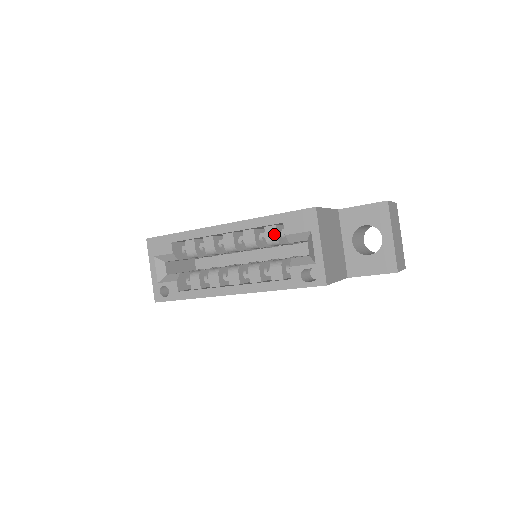
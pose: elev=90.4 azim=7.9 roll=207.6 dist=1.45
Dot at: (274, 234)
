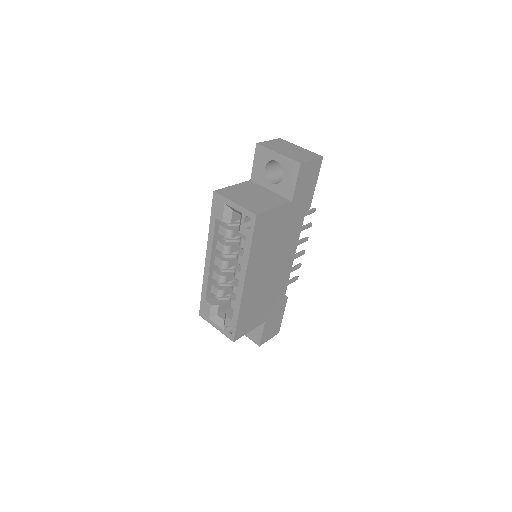
Dot at: (223, 229)
